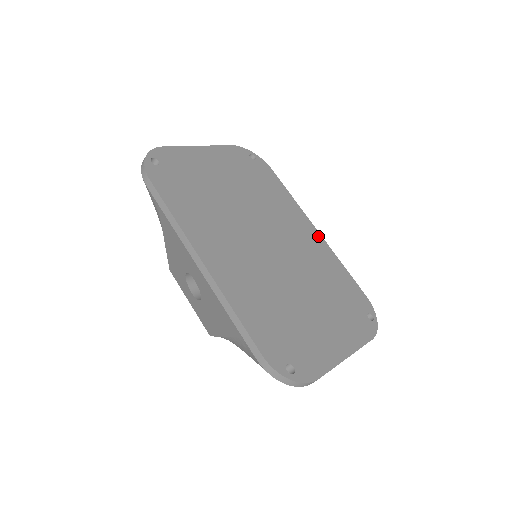
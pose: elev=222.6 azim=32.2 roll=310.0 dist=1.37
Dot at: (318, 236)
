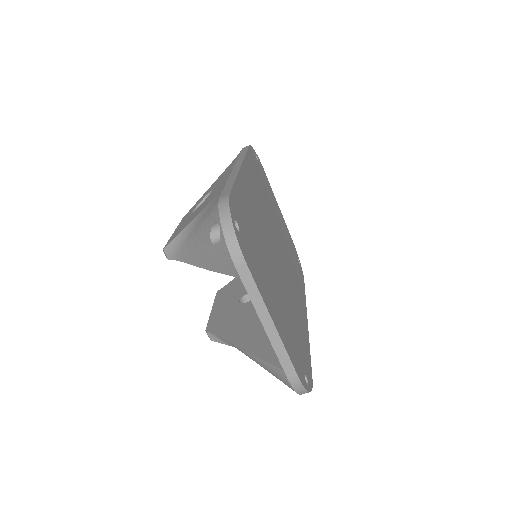
Dot at: (306, 321)
